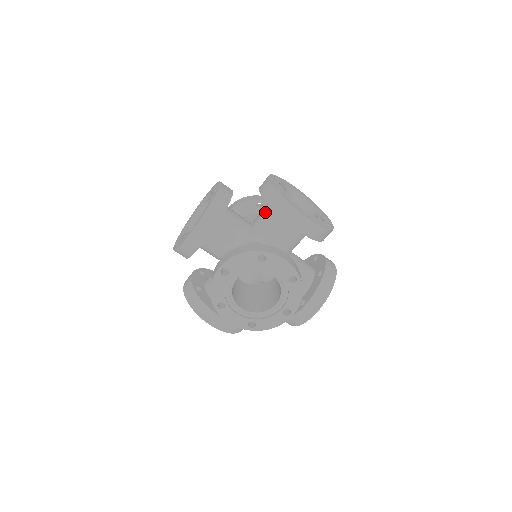
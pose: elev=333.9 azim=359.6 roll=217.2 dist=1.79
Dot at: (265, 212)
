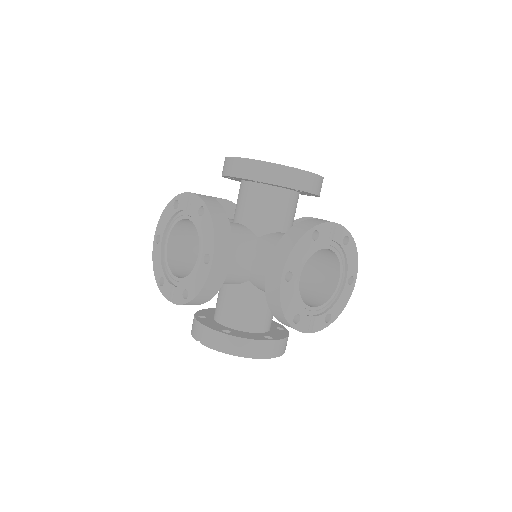
Dot at: (251, 198)
